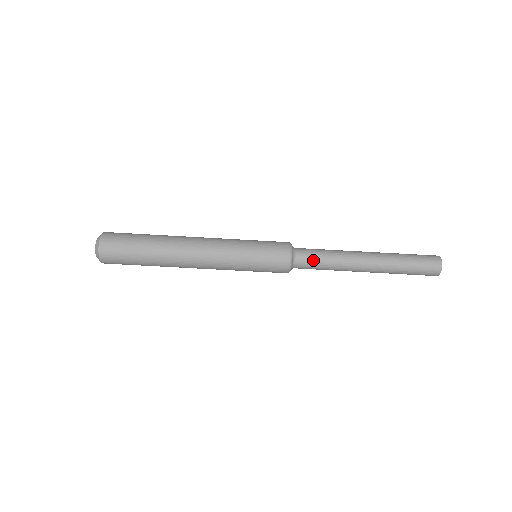
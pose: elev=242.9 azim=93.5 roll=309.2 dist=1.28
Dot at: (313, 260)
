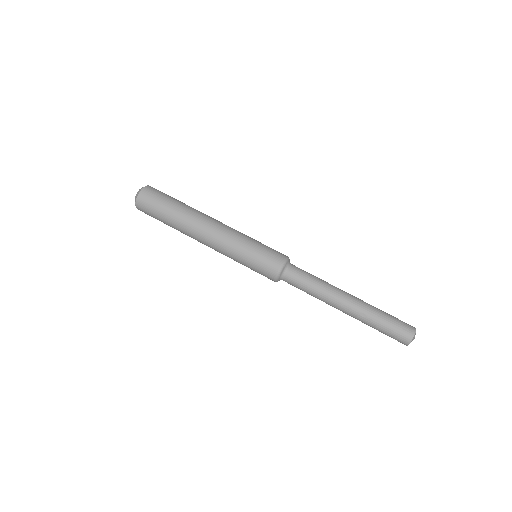
Dot at: (305, 271)
